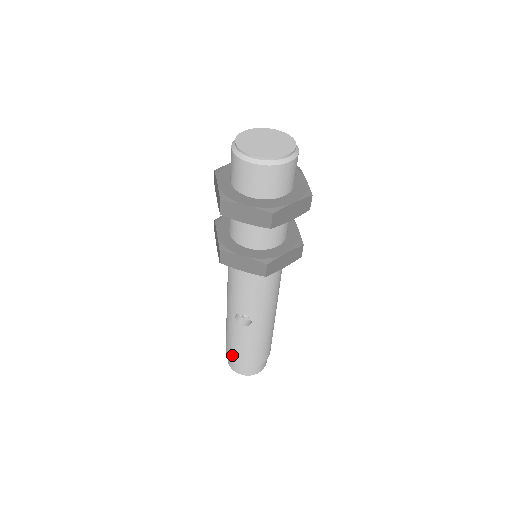
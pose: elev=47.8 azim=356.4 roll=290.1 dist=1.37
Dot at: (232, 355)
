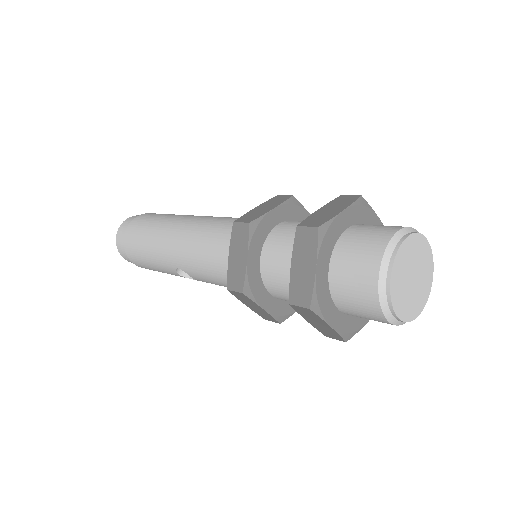
Dot at: (134, 258)
